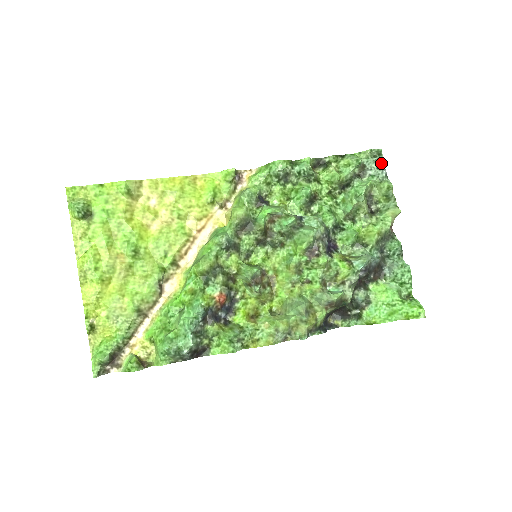
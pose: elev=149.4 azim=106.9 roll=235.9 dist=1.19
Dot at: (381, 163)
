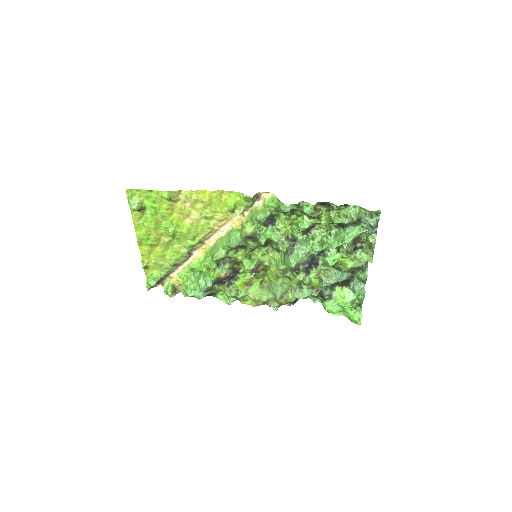
Dot at: (372, 226)
